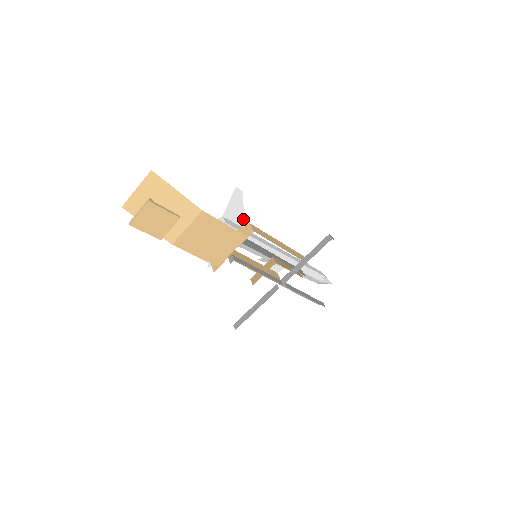
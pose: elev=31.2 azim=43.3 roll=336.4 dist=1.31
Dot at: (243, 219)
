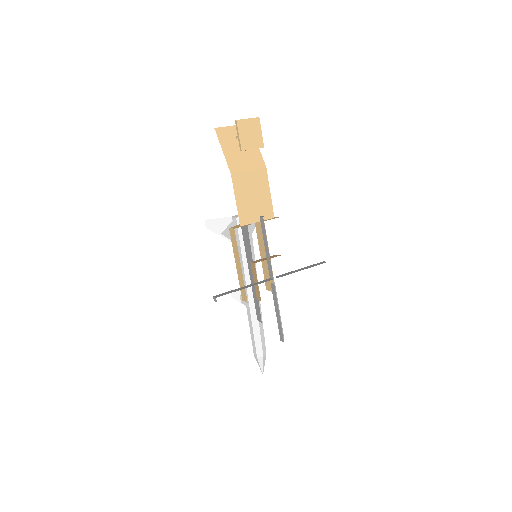
Dot at: occluded
